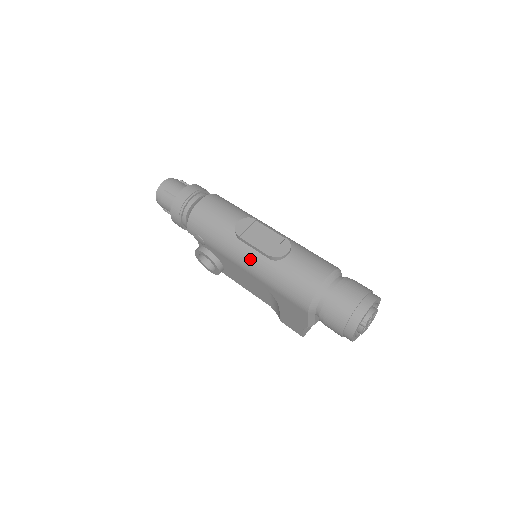
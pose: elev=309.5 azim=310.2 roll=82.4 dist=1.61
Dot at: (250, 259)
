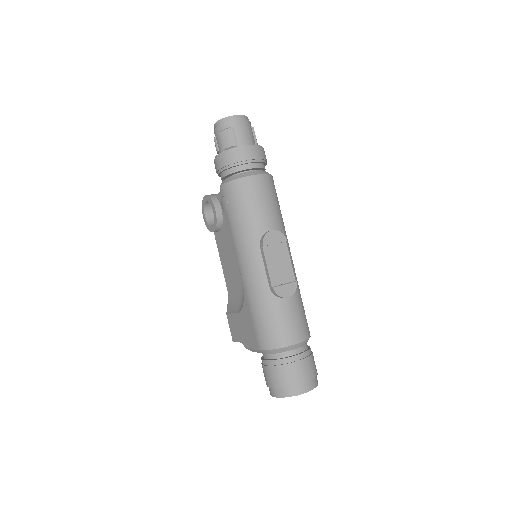
Dot at: (254, 271)
